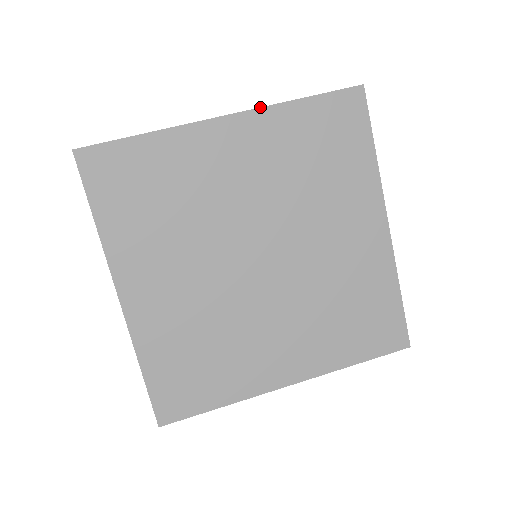
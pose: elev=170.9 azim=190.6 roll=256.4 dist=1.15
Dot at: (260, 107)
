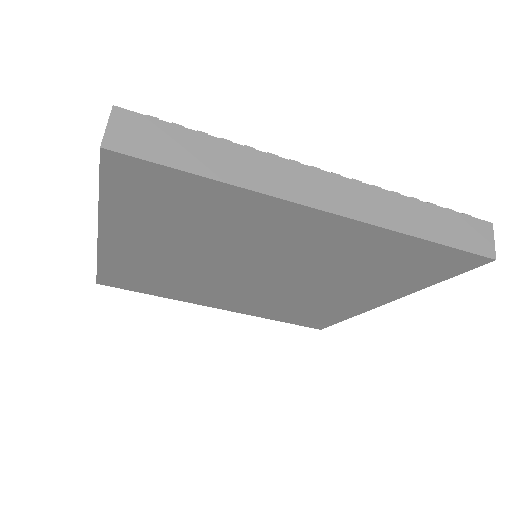
Dot at: (370, 224)
